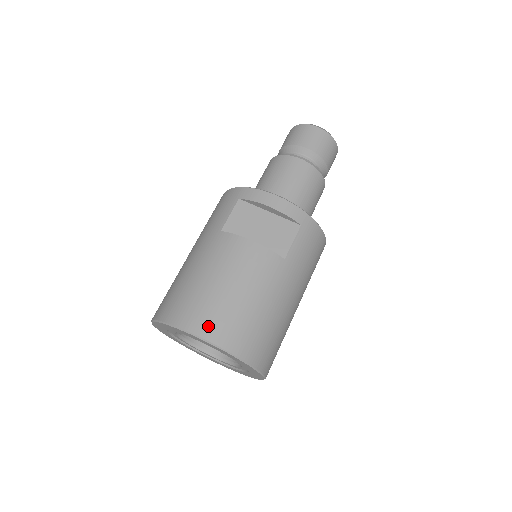
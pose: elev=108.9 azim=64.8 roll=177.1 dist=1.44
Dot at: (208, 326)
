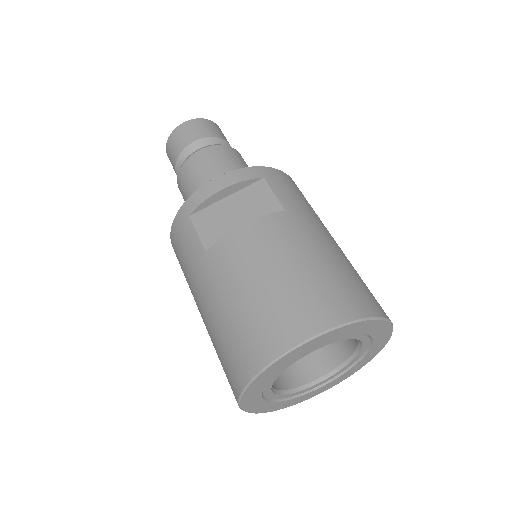
Dot at: (298, 325)
